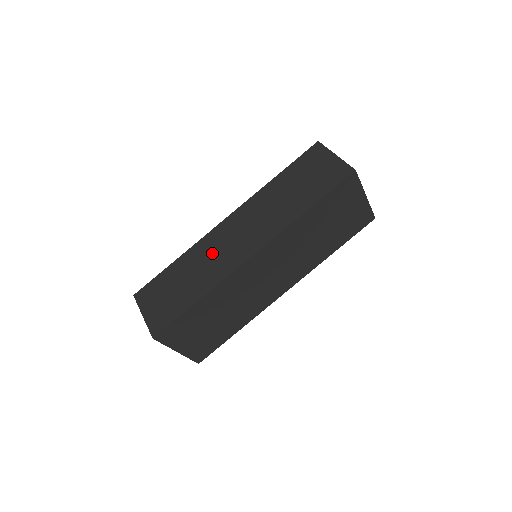
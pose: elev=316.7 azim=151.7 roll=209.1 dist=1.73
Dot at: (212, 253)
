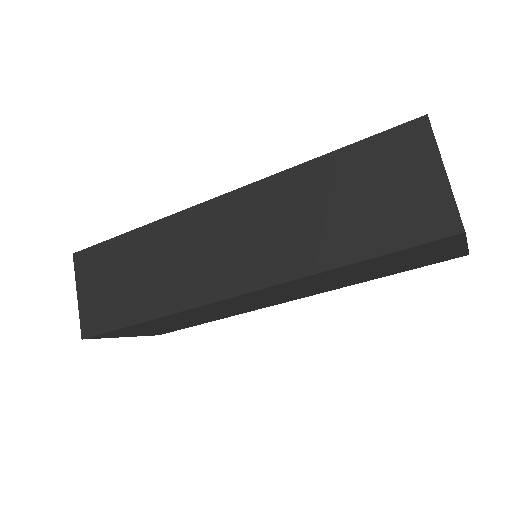
Dot at: (182, 252)
